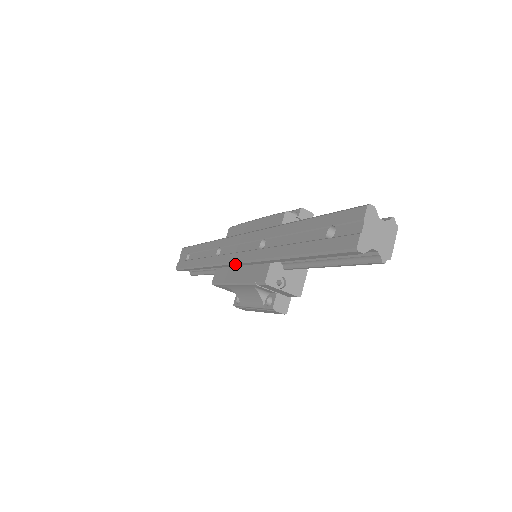
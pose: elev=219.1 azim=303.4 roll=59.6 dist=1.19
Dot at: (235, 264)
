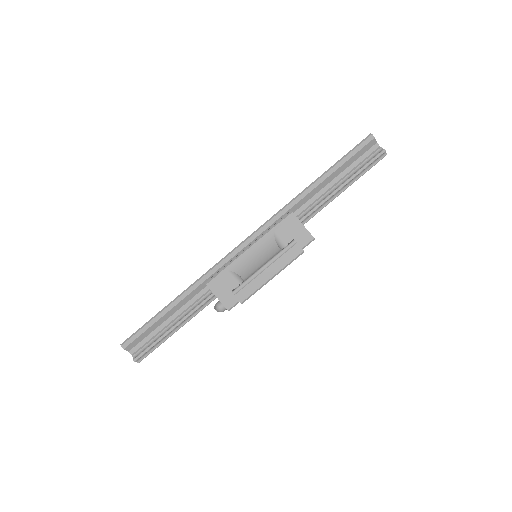
Dot at: (245, 241)
